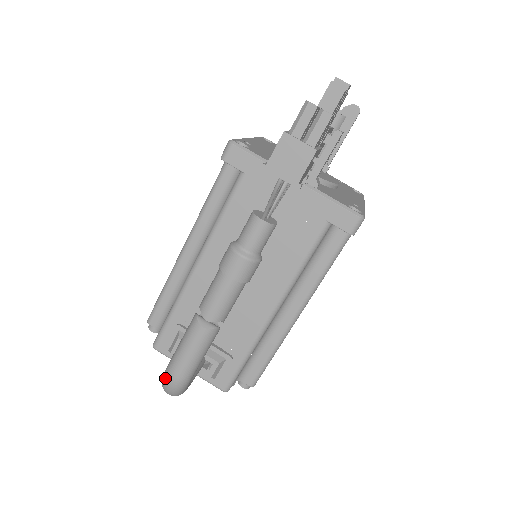
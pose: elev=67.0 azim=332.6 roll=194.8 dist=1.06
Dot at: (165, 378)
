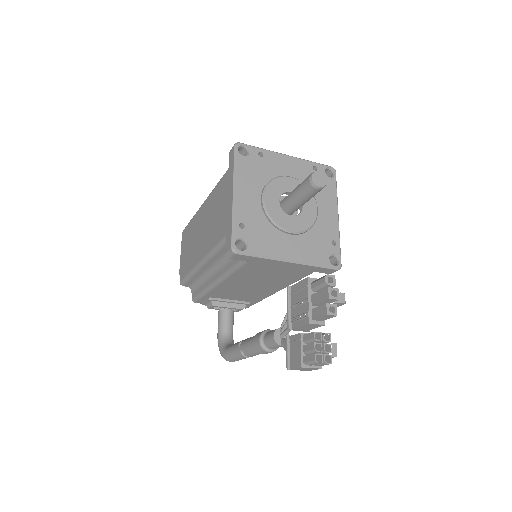
Dot at: (225, 359)
